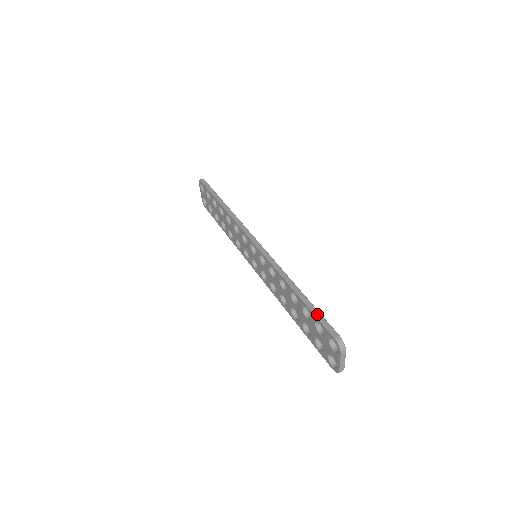
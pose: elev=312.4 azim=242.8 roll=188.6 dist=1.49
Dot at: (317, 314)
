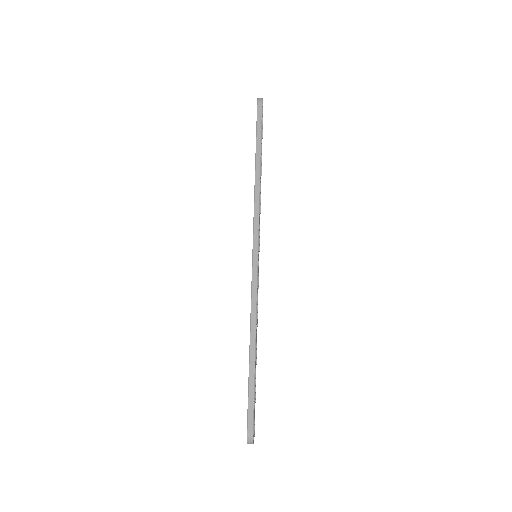
Dot at: (250, 393)
